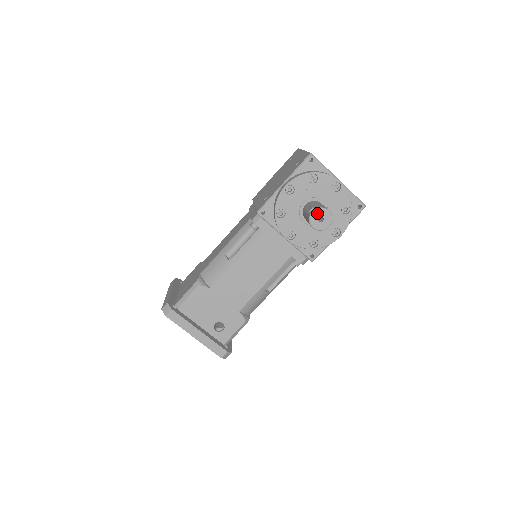
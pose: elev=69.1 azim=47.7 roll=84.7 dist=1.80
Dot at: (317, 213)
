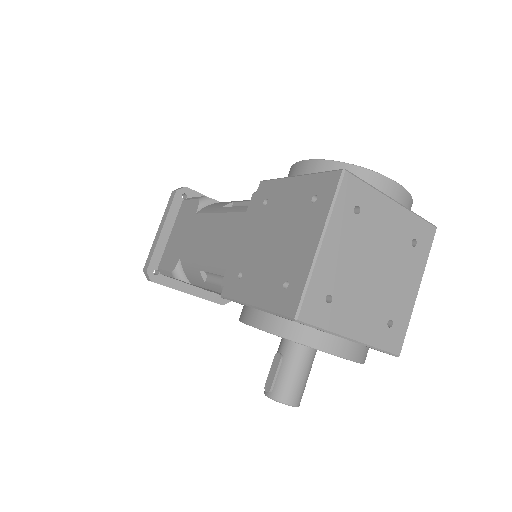
Dot at: (274, 399)
